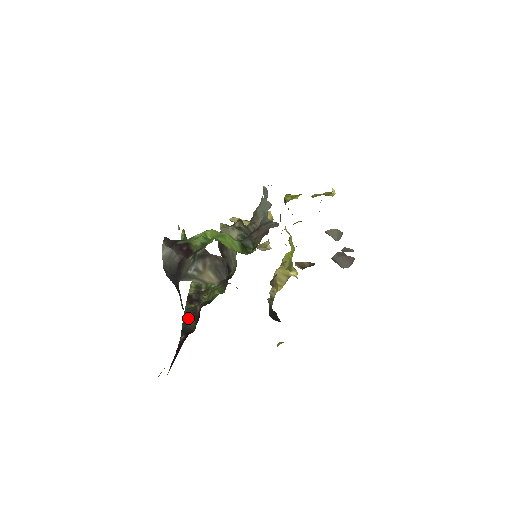
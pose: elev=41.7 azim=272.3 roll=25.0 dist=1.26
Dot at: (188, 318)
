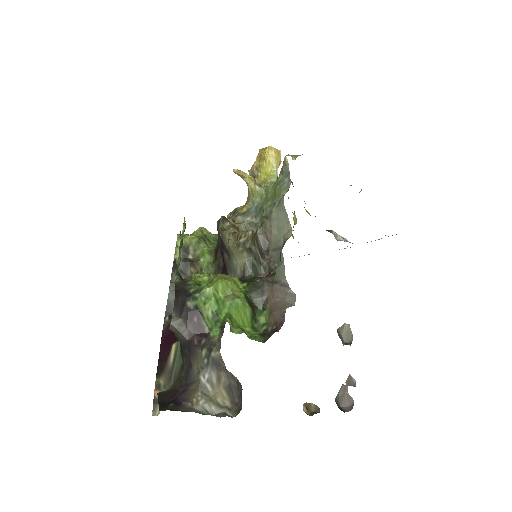
Dot at: (173, 297)
